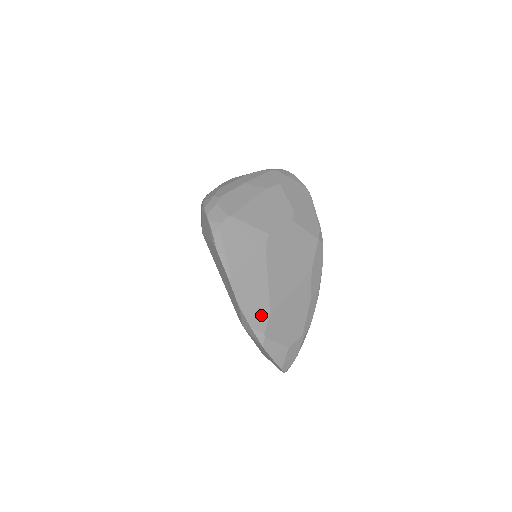
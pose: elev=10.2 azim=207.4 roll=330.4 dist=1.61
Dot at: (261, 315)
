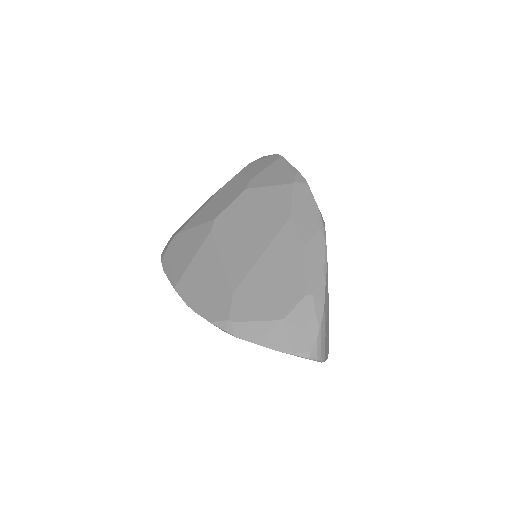
Dot at: (220, 301)
